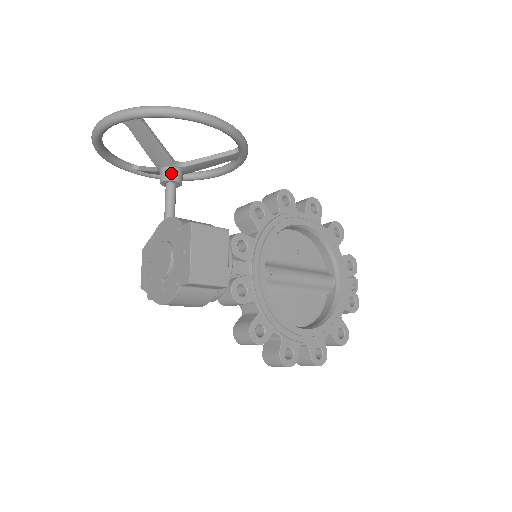
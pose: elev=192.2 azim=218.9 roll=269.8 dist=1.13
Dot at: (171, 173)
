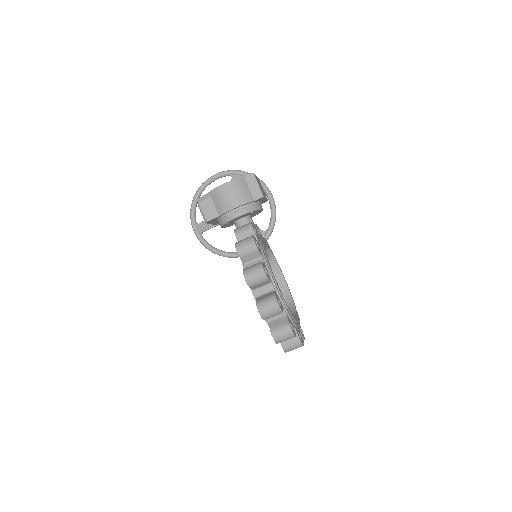
Dot at: occluded
